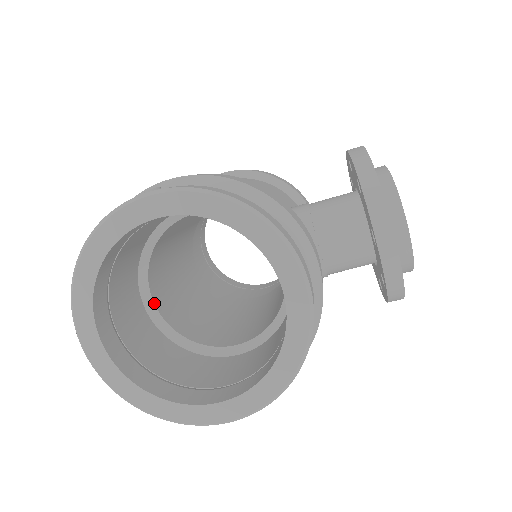
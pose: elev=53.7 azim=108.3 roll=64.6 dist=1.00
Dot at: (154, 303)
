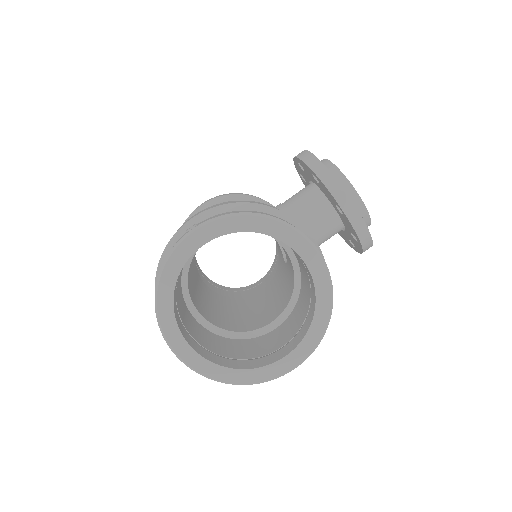
Dot at: (201, 315)
